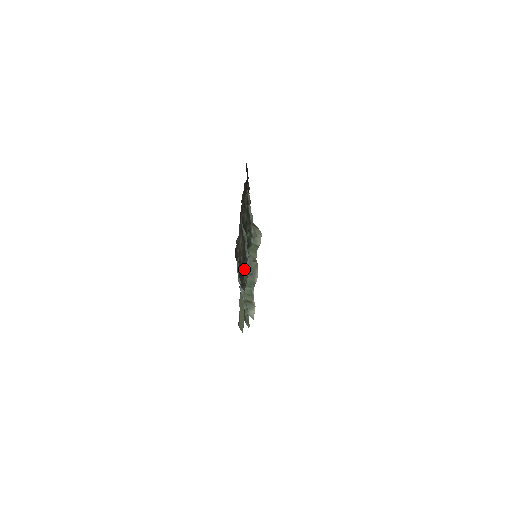
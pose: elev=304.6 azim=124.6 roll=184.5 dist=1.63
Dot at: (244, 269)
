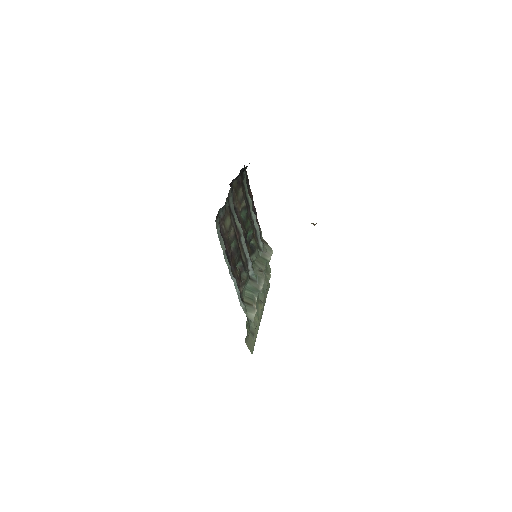
Dot at: (241, 265)
